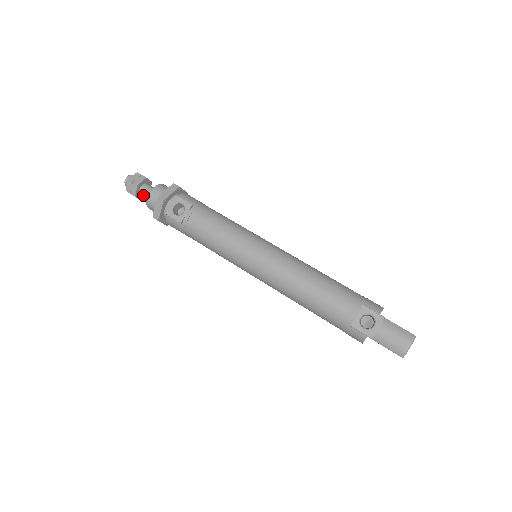
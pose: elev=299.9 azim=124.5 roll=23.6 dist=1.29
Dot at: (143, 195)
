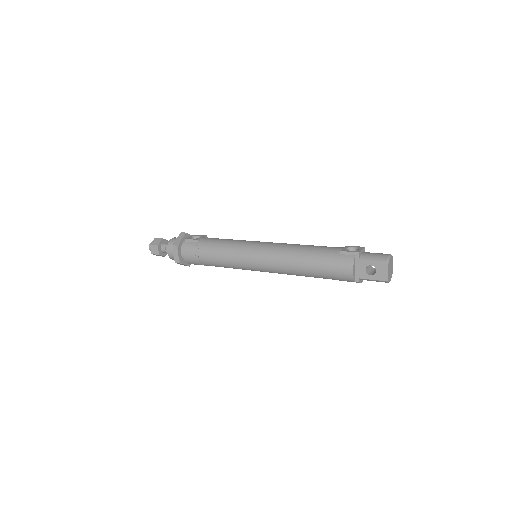
Dot at: (164, 247)
